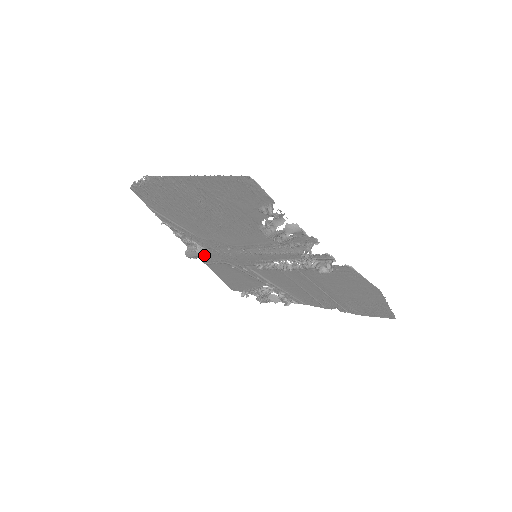
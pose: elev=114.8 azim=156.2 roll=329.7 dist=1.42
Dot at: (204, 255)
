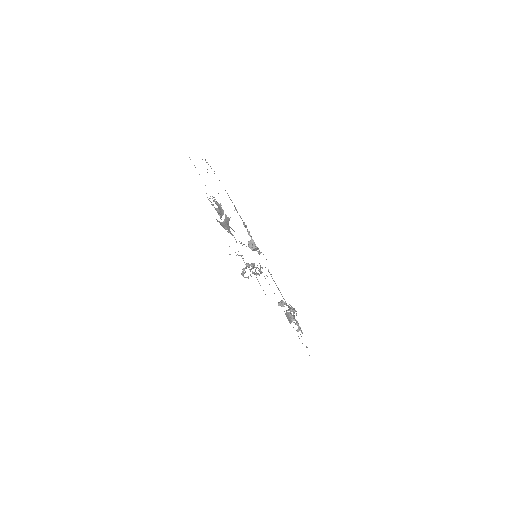
Dot at: occluded
